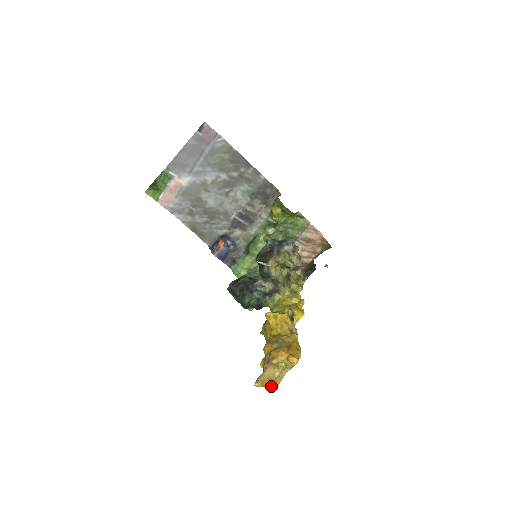
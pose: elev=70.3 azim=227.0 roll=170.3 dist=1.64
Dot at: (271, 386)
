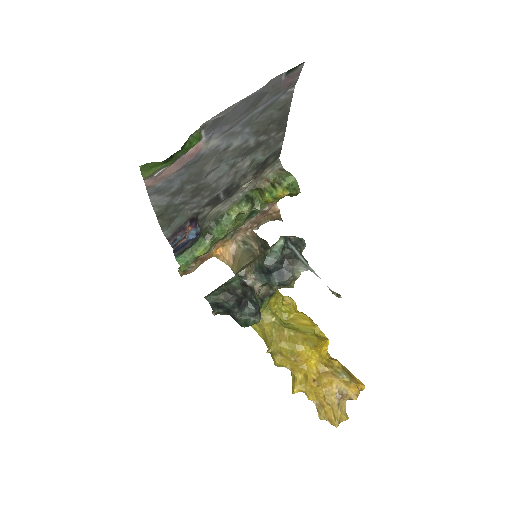
Dot at: (347, 419)
